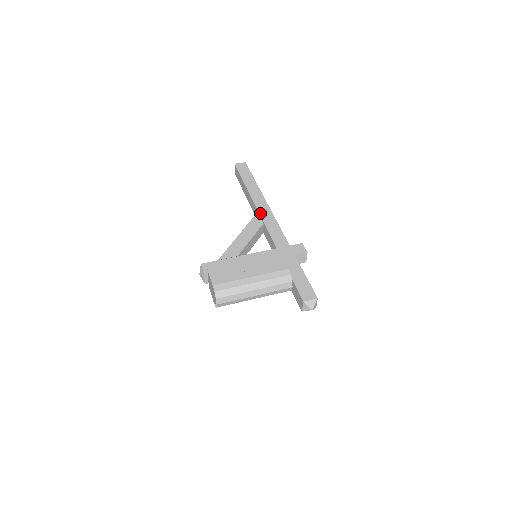
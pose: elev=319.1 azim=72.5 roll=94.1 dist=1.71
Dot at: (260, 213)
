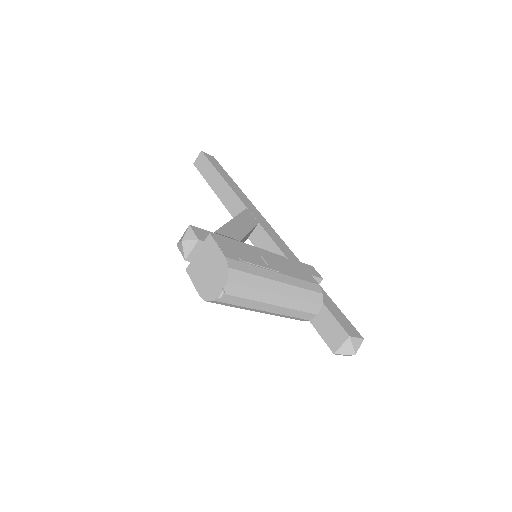
Dot at: (250, 210)
